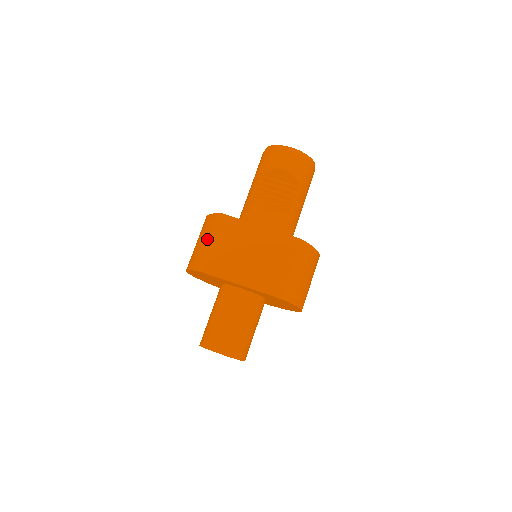
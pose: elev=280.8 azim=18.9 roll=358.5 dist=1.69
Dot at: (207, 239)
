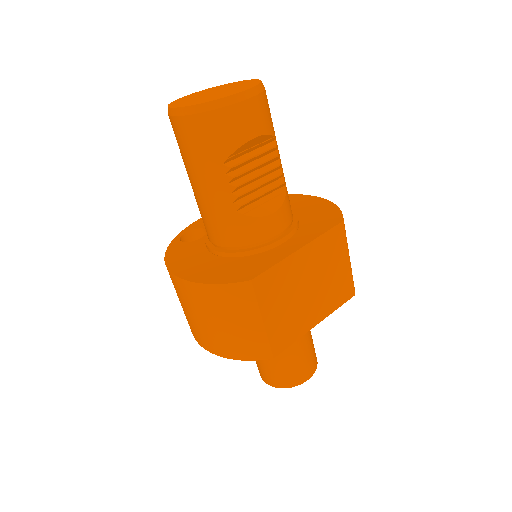
Dot at: (248, 321)
